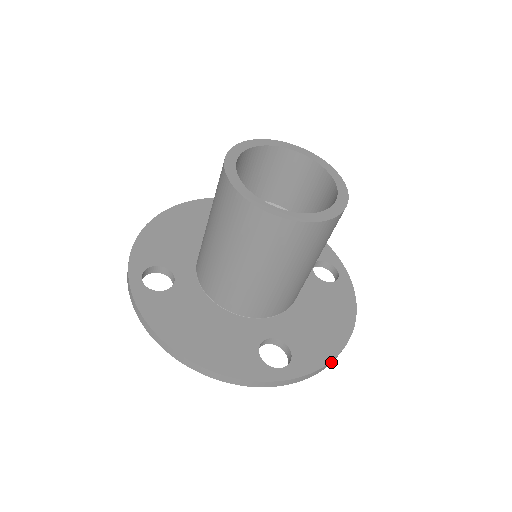
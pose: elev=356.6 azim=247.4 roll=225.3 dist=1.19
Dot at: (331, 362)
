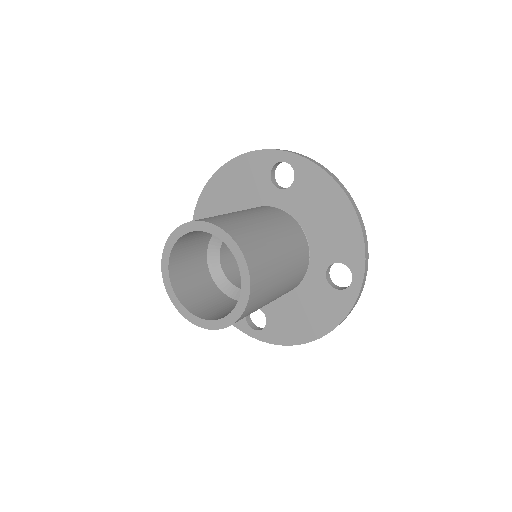
Dot at: occluded
